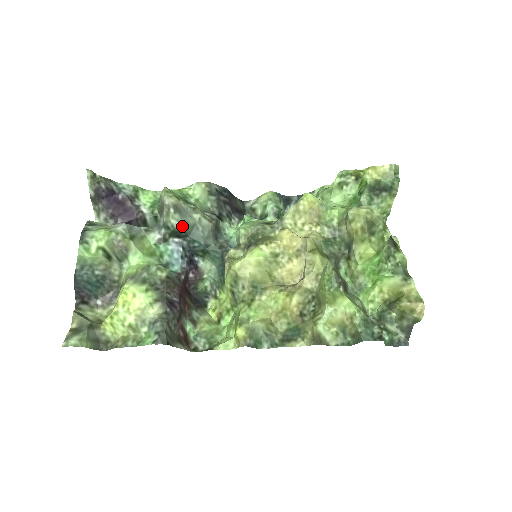
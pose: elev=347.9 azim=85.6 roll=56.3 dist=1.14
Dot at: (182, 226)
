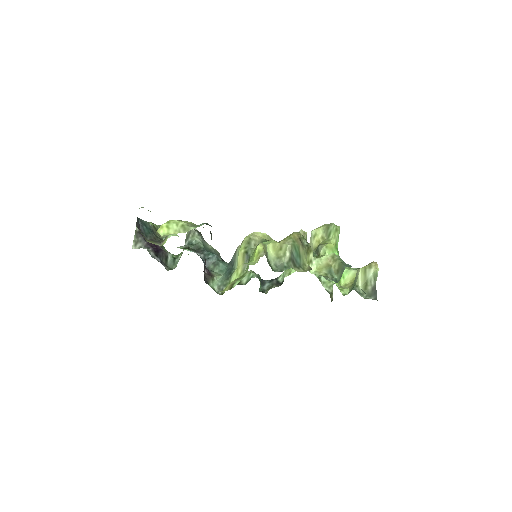
Dot at: (202, 243)
